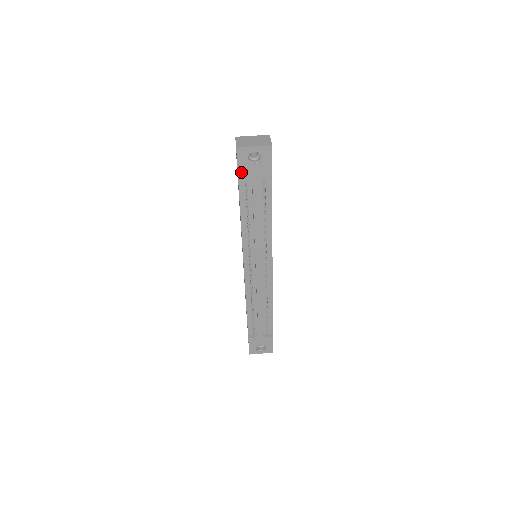
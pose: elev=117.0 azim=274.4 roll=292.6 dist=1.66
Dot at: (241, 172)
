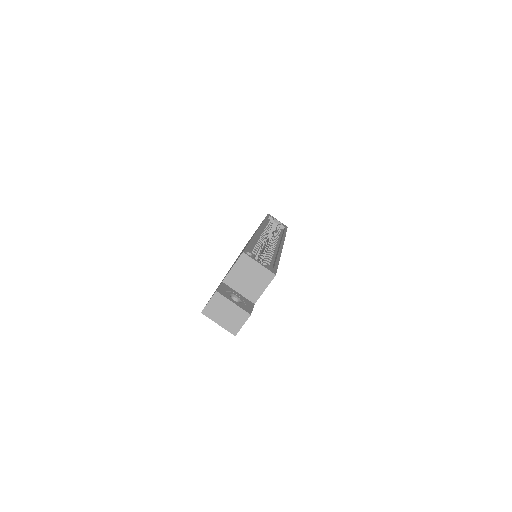
Dot at: occluded
